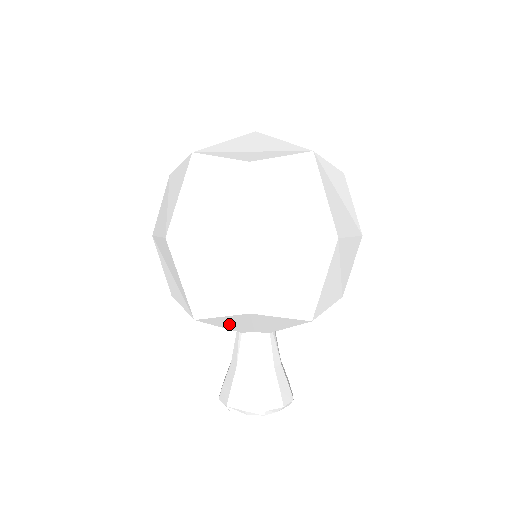
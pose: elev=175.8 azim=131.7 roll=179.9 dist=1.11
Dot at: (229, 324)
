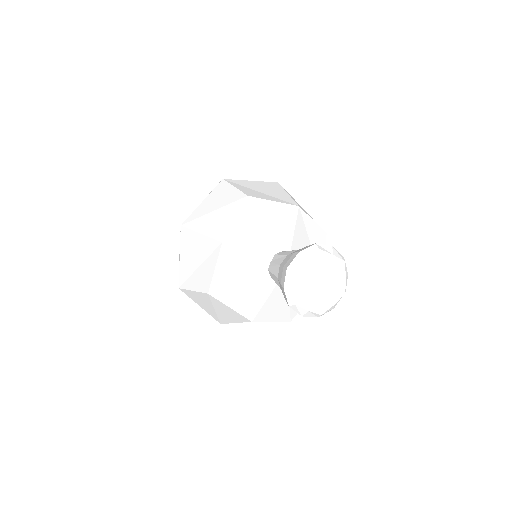
Dot at: (250, 238)
